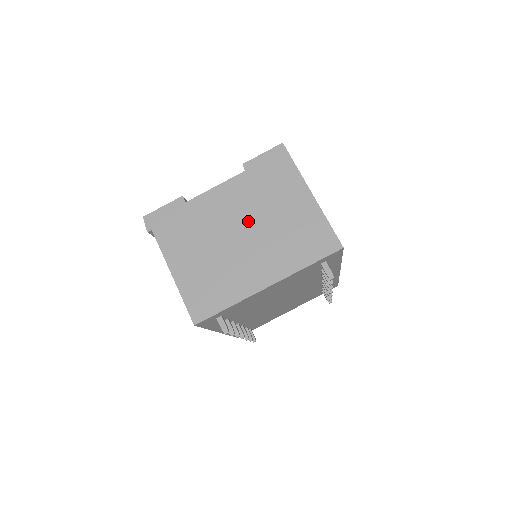
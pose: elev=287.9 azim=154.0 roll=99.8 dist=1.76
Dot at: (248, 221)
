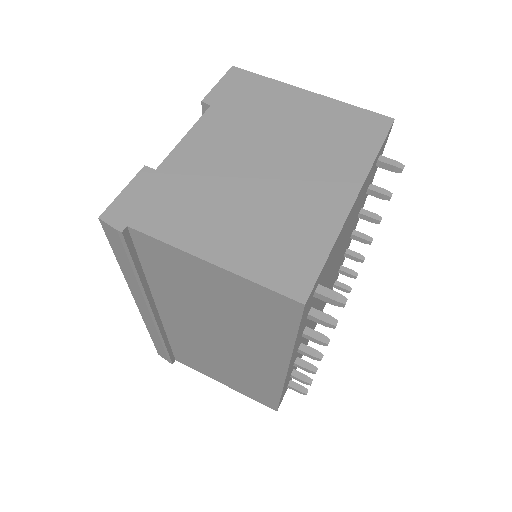
Dot at: (262, 148)
